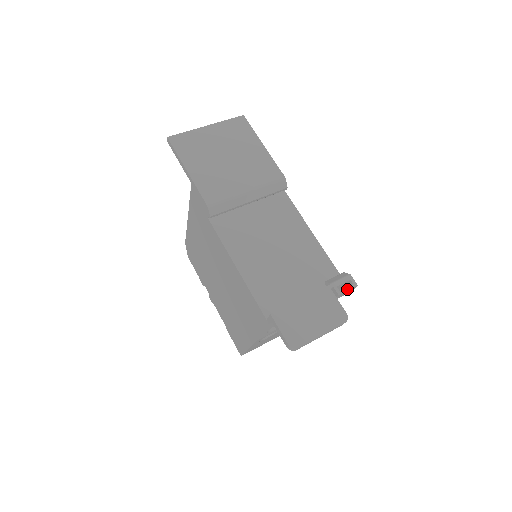
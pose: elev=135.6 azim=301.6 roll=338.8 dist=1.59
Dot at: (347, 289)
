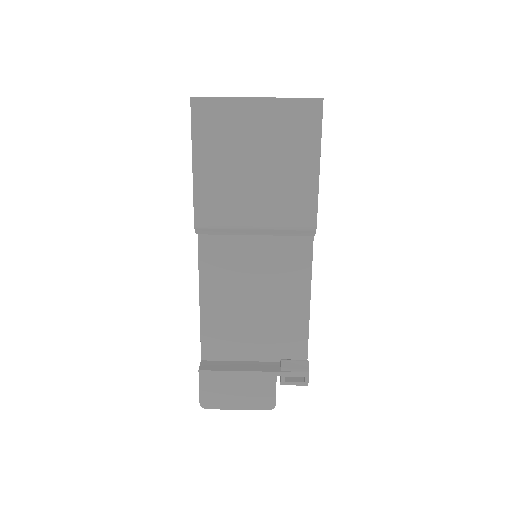
Dot at: (294, 384)
